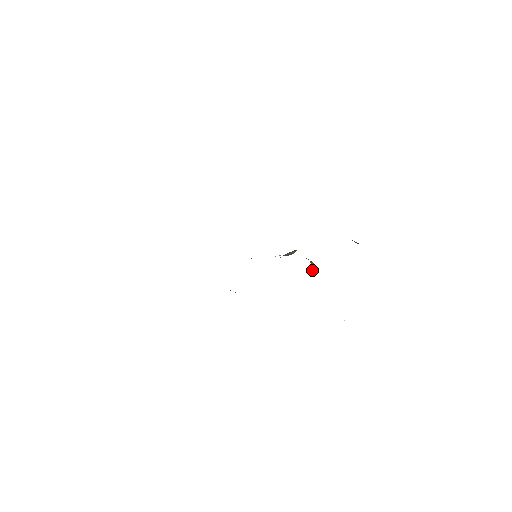
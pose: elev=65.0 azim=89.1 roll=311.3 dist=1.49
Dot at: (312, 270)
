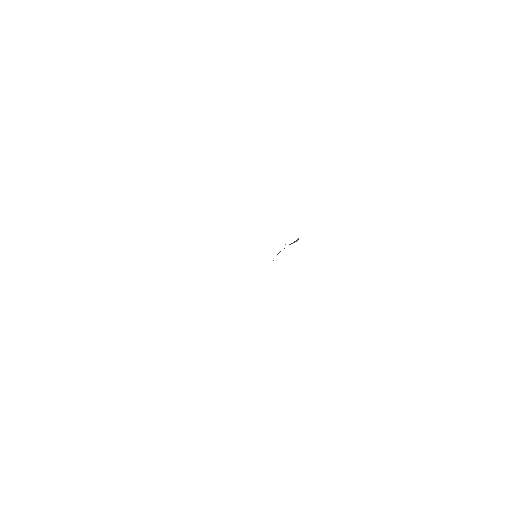
Dot at: occluded
